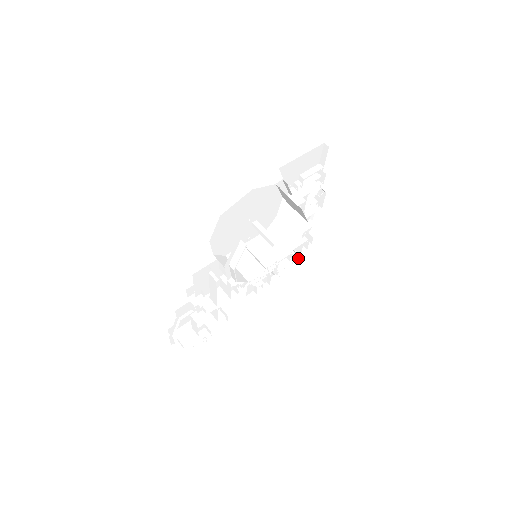
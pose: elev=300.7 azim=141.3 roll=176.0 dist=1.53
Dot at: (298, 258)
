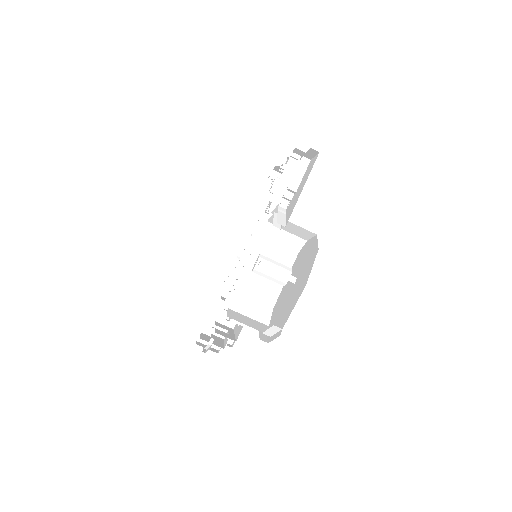
Dot at: occluded
